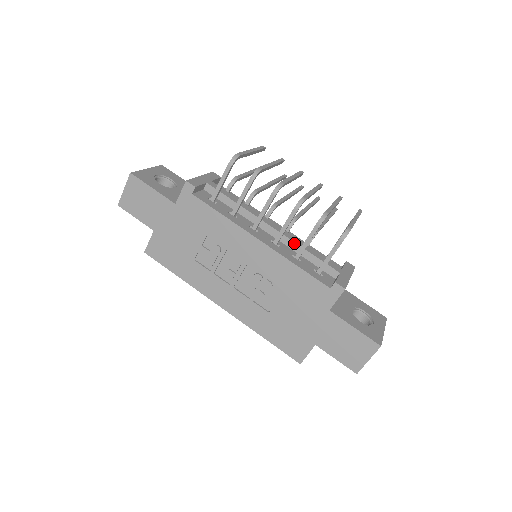
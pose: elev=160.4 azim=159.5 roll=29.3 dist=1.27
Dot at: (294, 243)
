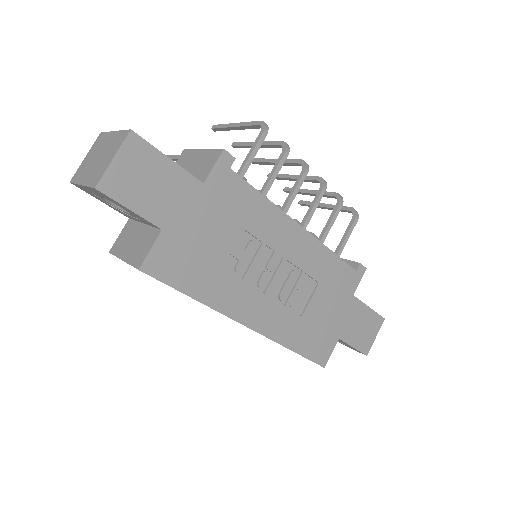
Dot at: occluded
